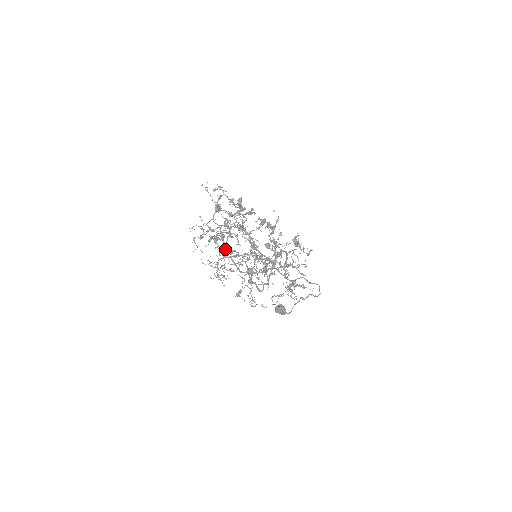
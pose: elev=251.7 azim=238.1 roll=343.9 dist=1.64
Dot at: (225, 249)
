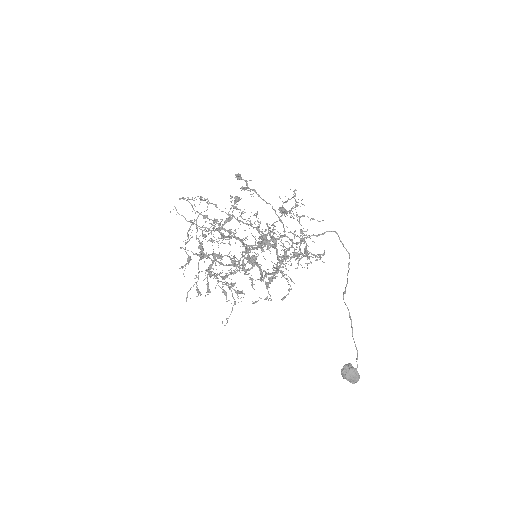
Dot at: (219, 262)
